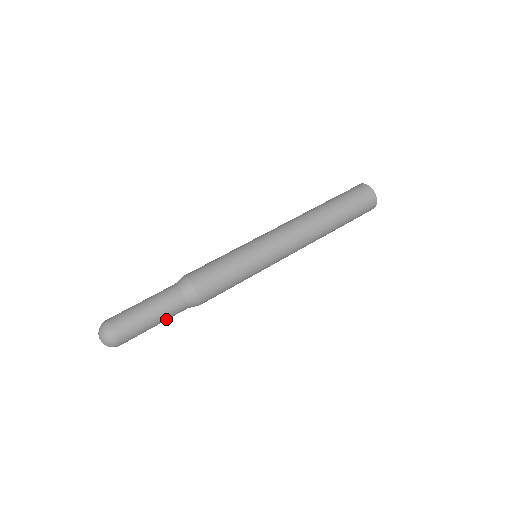
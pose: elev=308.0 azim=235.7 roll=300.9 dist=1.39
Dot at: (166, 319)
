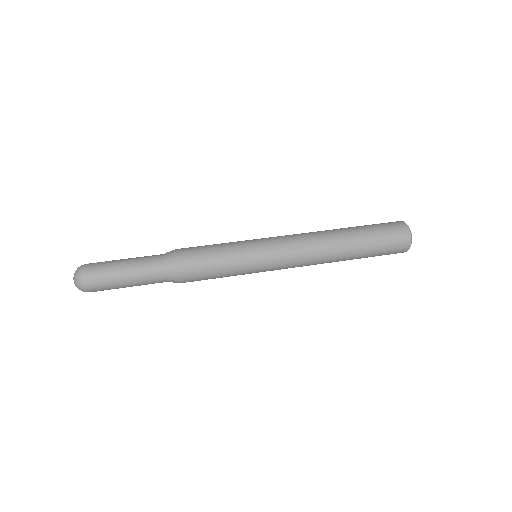
Dot at: (141, 284)
